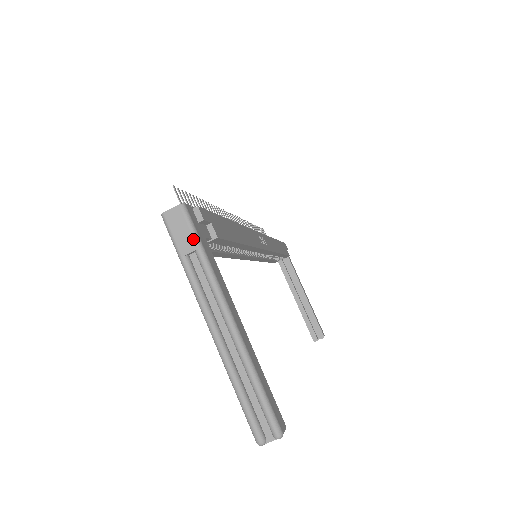
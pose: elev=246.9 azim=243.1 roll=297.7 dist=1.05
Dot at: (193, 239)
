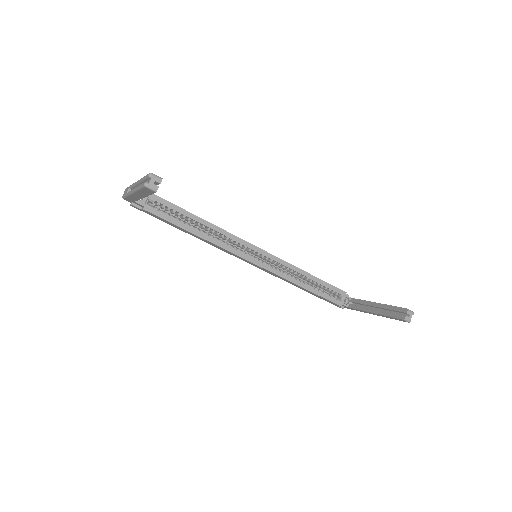
Dot at: (128, 187)
